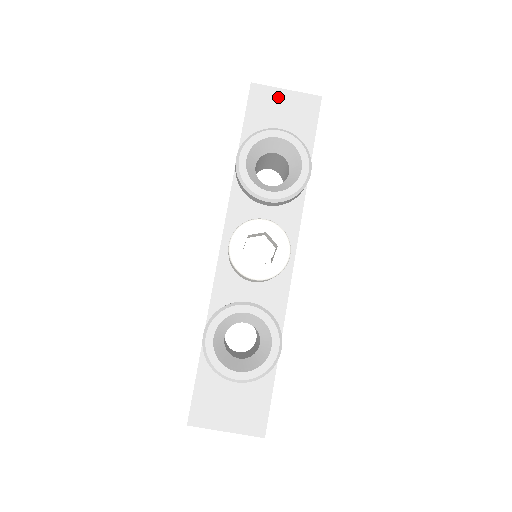
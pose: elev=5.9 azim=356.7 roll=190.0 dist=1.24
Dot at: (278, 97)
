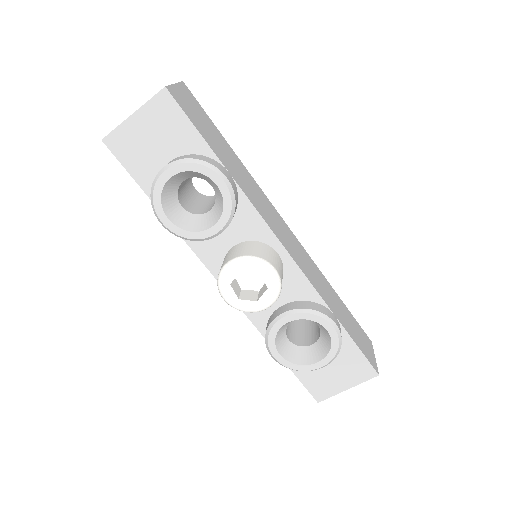
Dot at: (134, 129)
